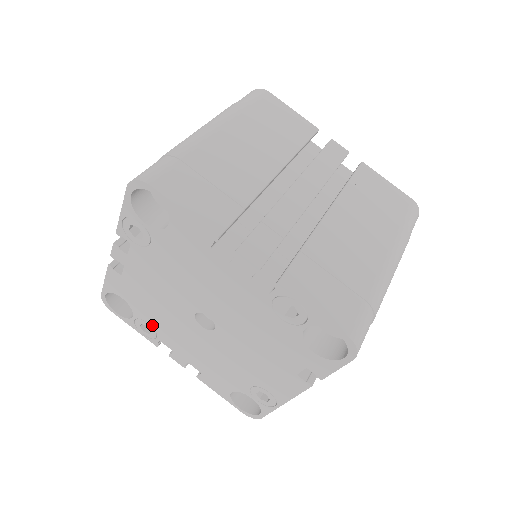
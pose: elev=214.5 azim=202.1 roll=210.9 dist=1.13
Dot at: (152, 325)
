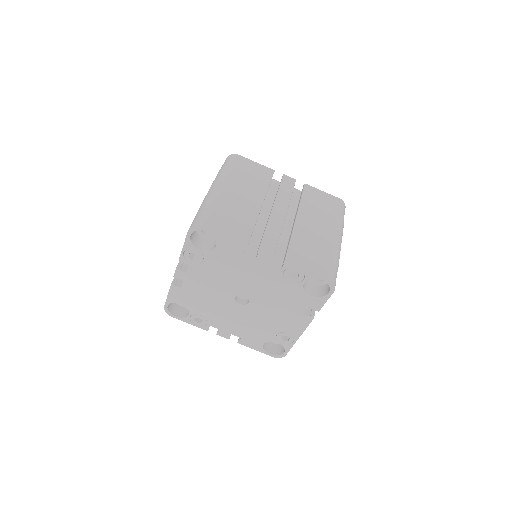
Dot at: (204, 316)
